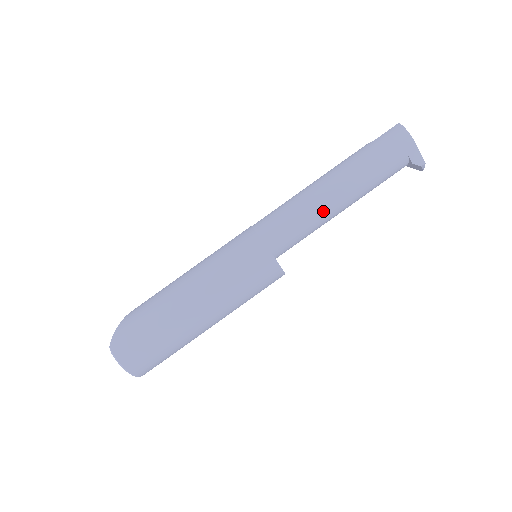
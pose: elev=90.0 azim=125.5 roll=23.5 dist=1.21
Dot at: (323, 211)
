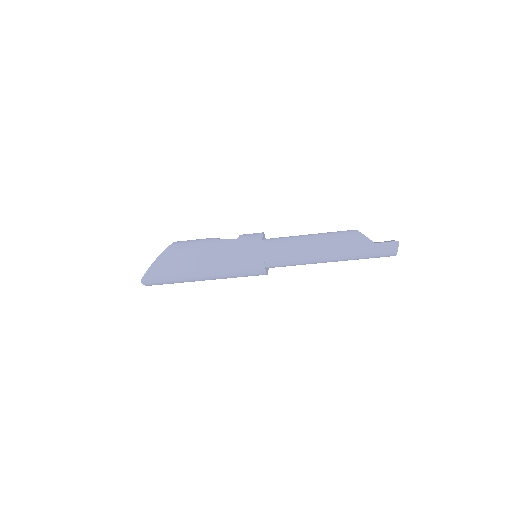
Dot at: occluded
